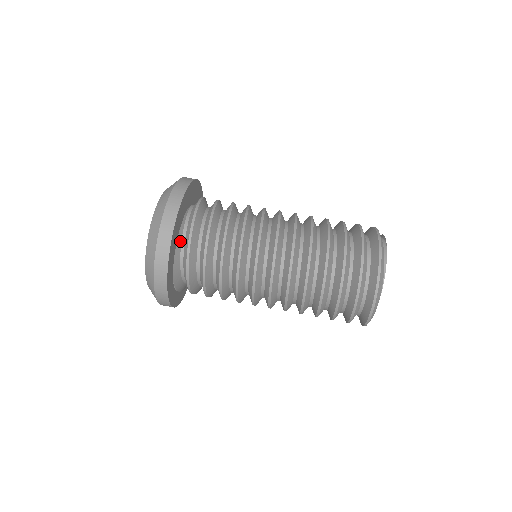
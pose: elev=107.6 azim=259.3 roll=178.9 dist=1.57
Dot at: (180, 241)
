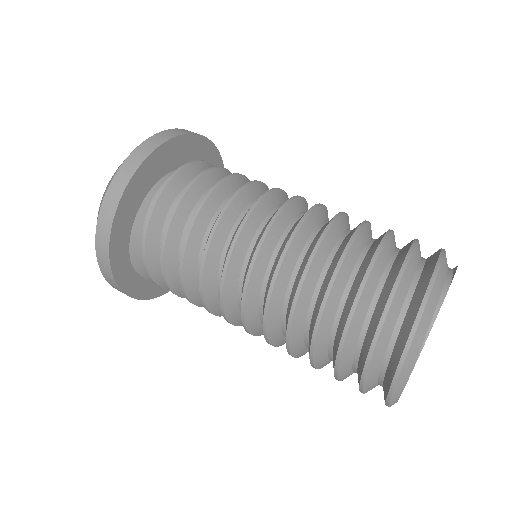
Dot at: (145, 210)
